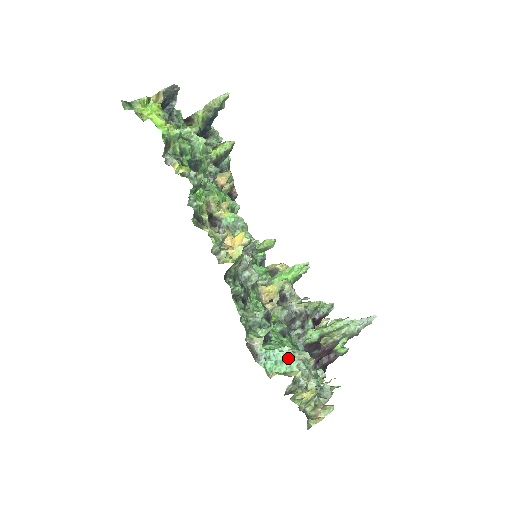
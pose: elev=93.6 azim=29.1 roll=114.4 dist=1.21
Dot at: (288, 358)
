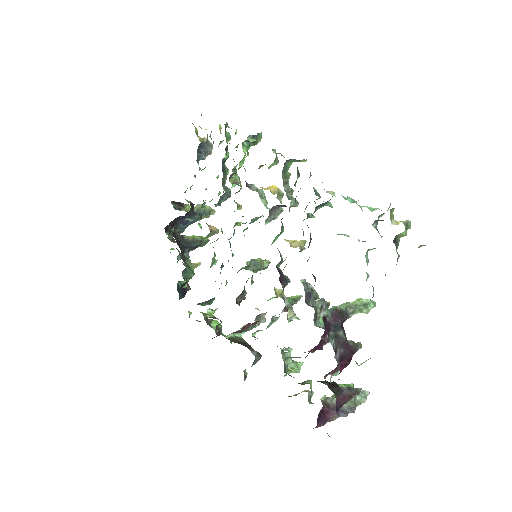
Dot at: occluded
